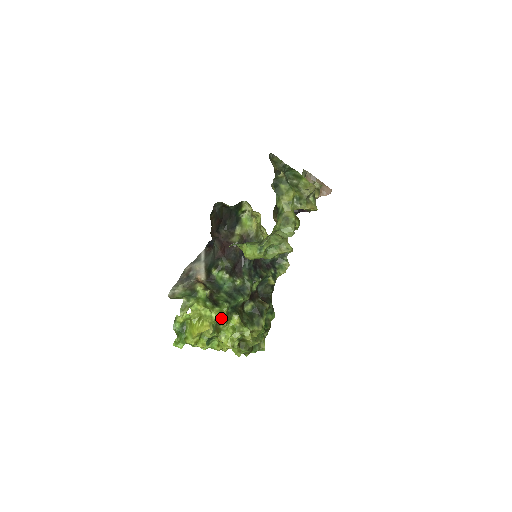
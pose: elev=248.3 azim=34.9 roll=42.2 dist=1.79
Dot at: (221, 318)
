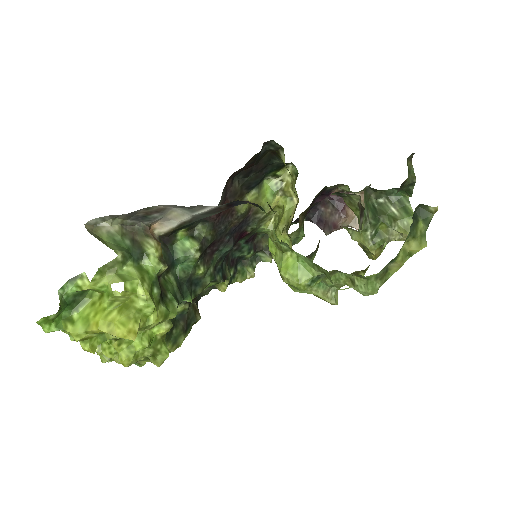
Dot at: occluded
